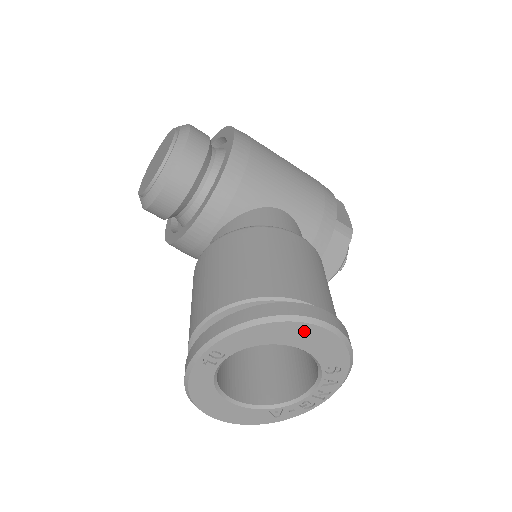
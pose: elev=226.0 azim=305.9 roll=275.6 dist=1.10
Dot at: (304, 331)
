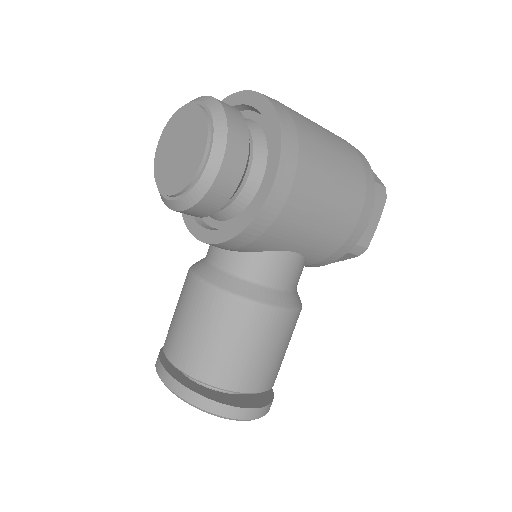
Dot at: occluded
